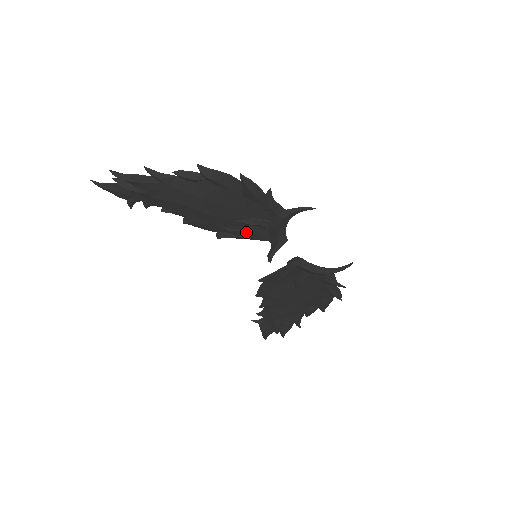
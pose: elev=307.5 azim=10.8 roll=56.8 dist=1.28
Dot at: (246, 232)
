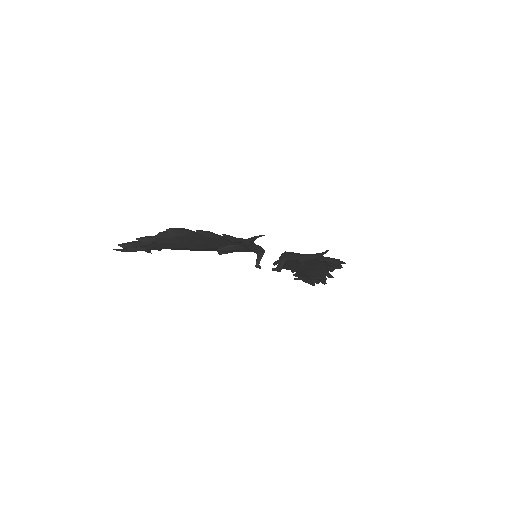
Dot at: (234, 250)
